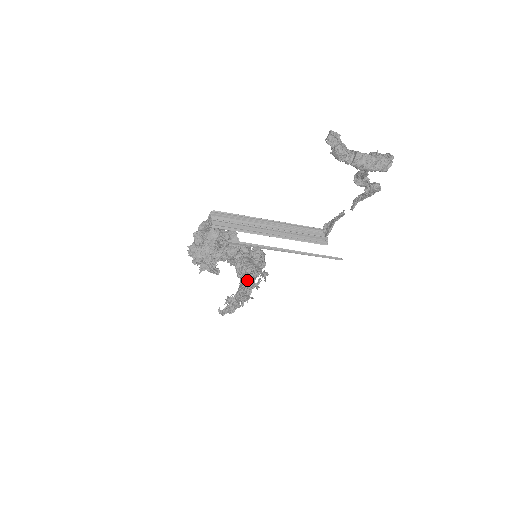
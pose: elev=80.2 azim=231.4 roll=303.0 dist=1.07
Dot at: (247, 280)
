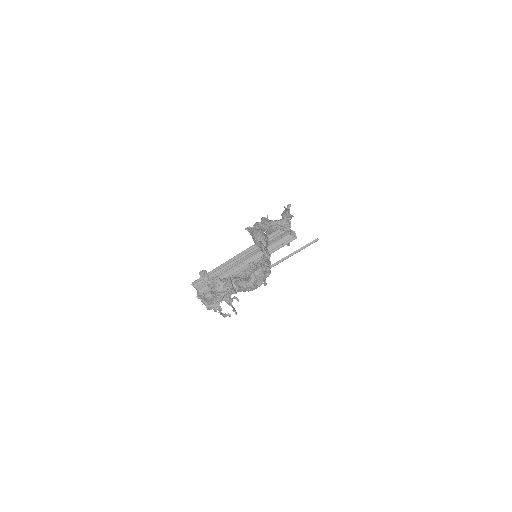
Dot at: occluded
